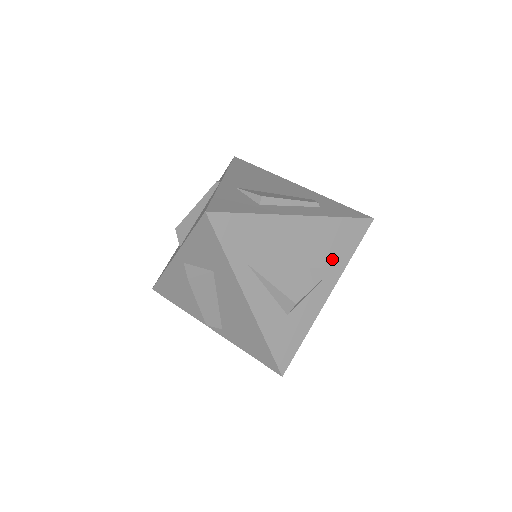
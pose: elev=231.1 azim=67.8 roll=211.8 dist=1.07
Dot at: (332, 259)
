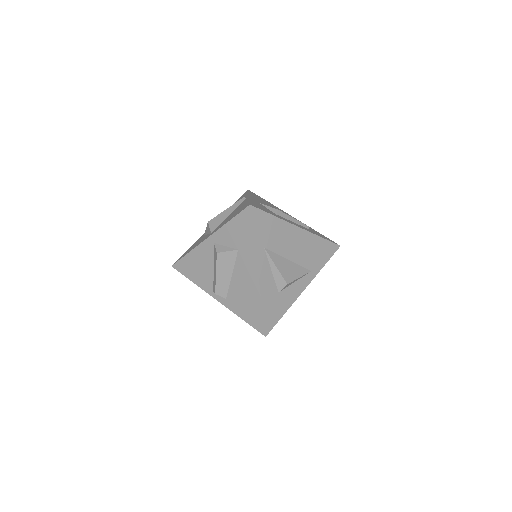
Dot at: (312, 264)
